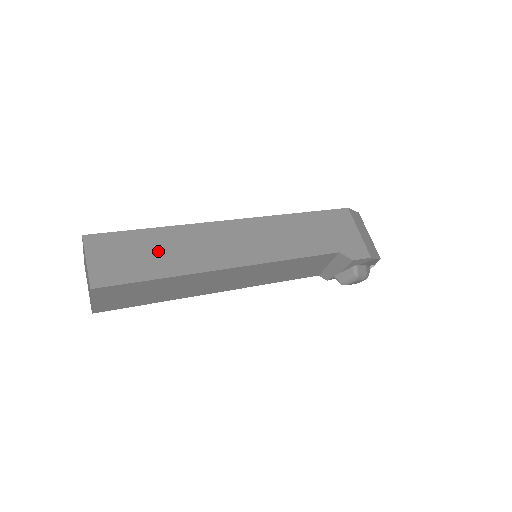
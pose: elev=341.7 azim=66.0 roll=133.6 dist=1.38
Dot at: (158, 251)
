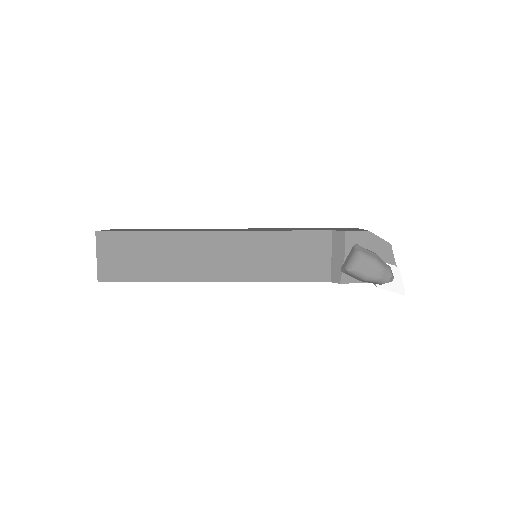
Dot at: occluded
